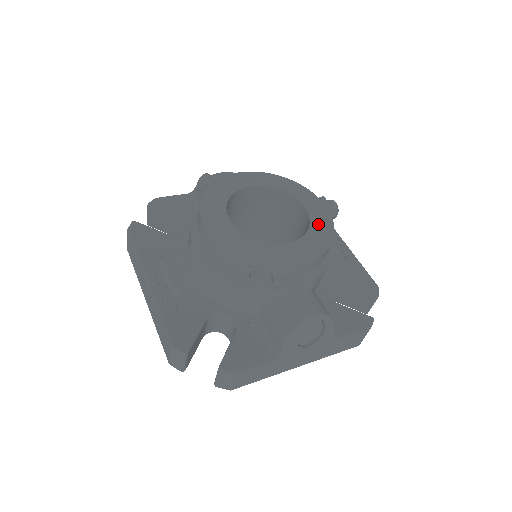
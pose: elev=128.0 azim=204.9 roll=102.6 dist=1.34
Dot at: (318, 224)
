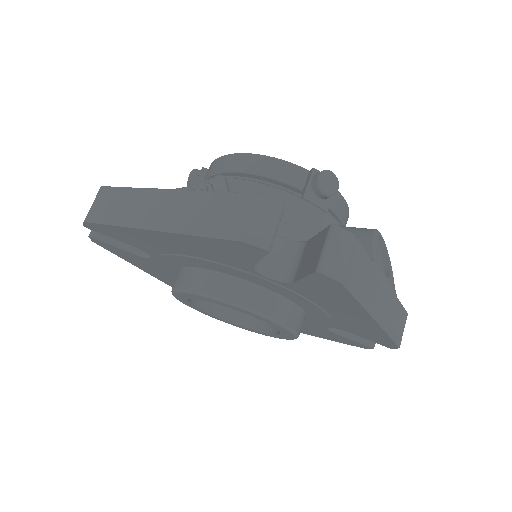
Dot at: occluded
